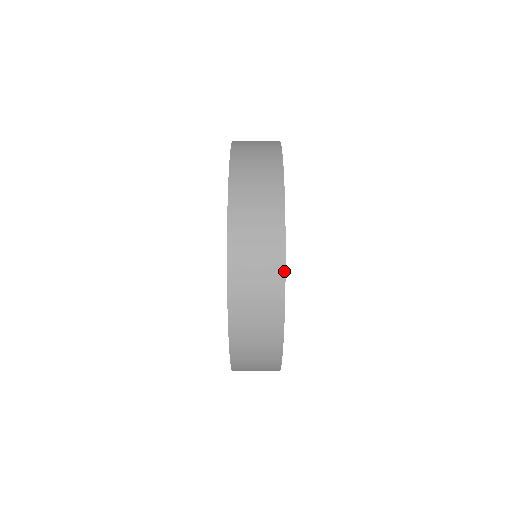
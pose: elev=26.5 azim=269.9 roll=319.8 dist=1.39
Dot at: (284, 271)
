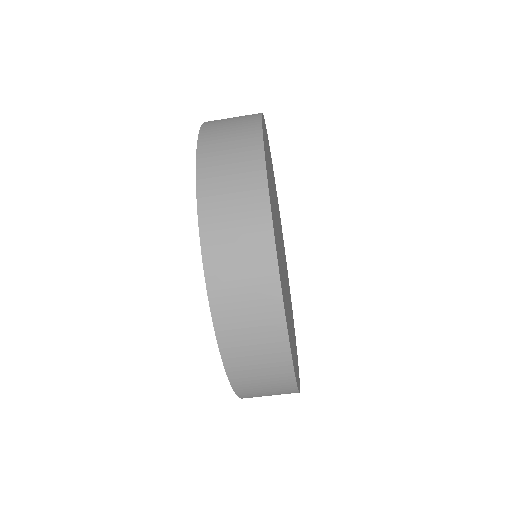
Dot at: (262, 142)
